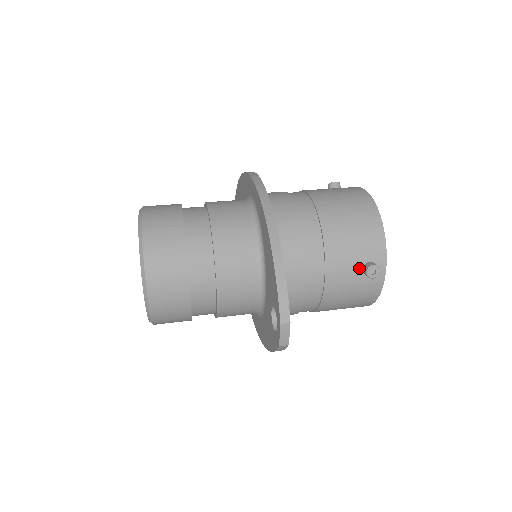
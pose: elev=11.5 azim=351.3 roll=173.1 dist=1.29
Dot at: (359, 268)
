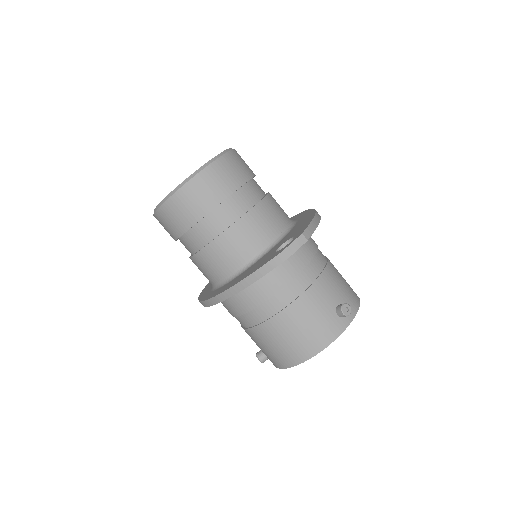
Dot at: (336, 303)
